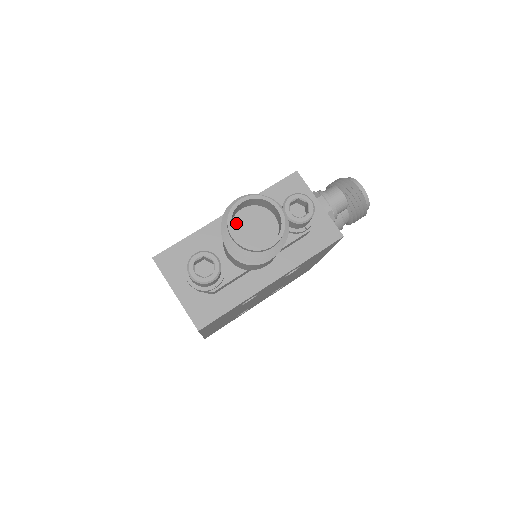
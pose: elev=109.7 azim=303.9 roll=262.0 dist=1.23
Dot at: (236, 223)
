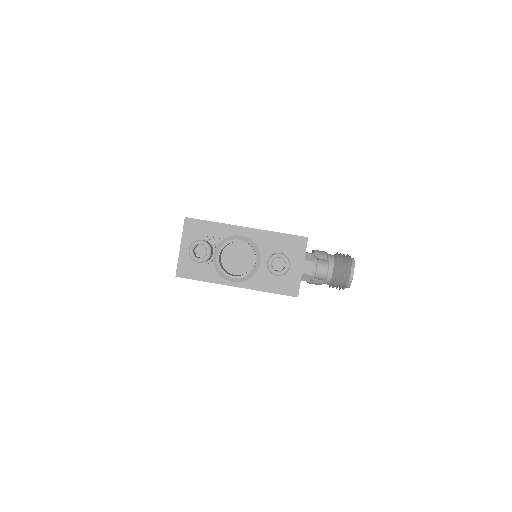
Dot at: (230, 247)
